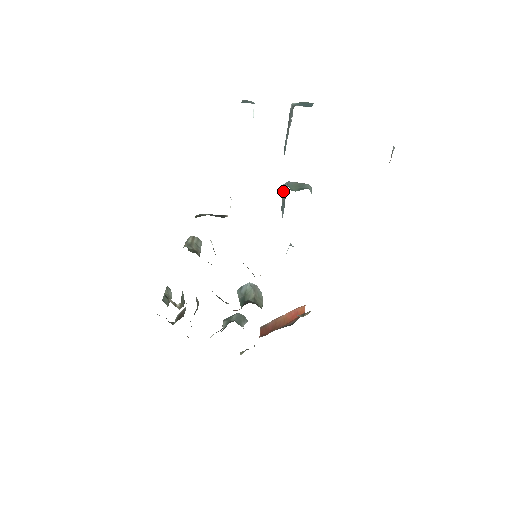
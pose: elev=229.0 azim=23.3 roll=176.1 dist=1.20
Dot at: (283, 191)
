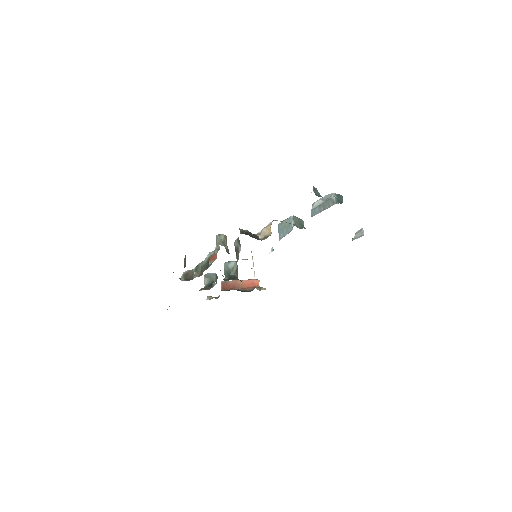
Dot at: (287, 220)
